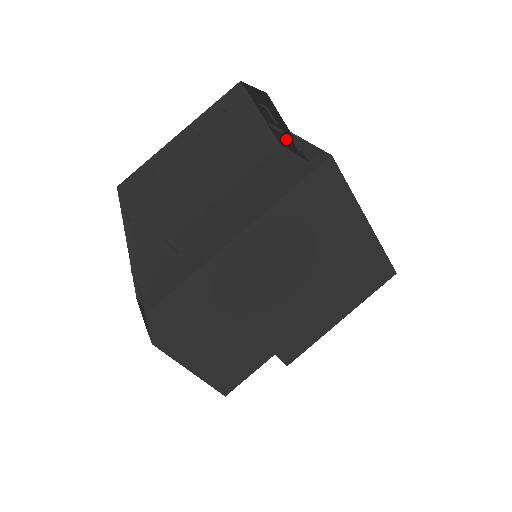
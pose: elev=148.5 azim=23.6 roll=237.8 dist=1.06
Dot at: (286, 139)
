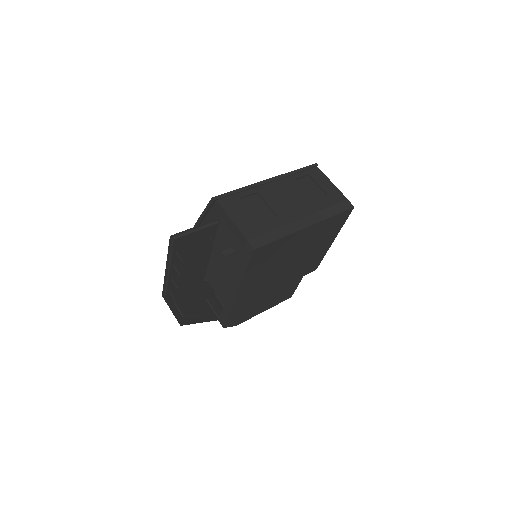
Dot at: occluded
